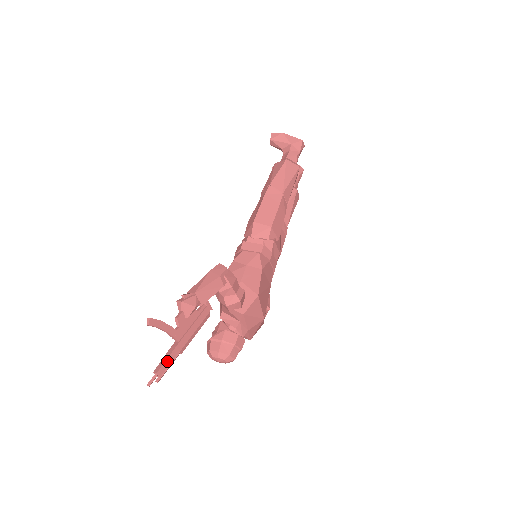
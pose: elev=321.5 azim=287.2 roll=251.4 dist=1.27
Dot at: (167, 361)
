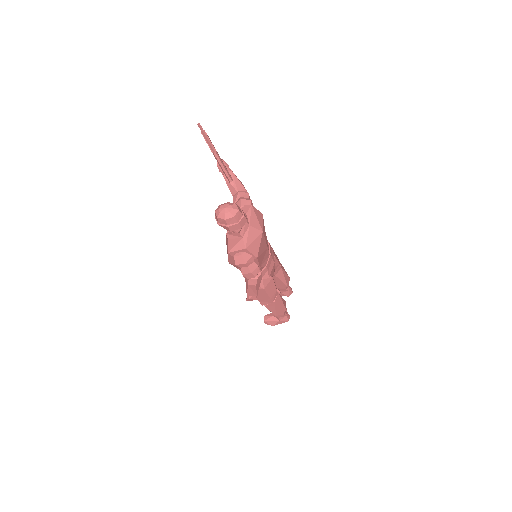
Dot at: occluded
